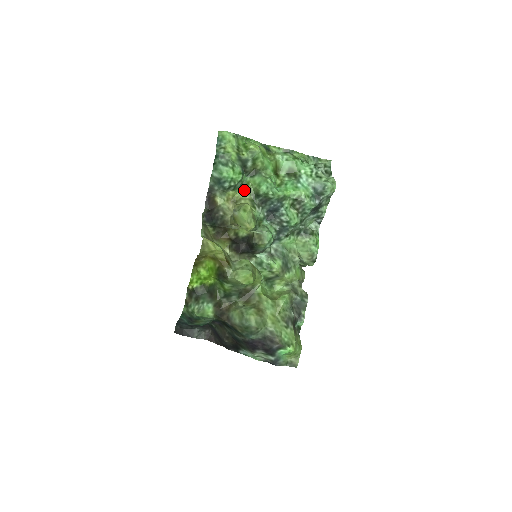
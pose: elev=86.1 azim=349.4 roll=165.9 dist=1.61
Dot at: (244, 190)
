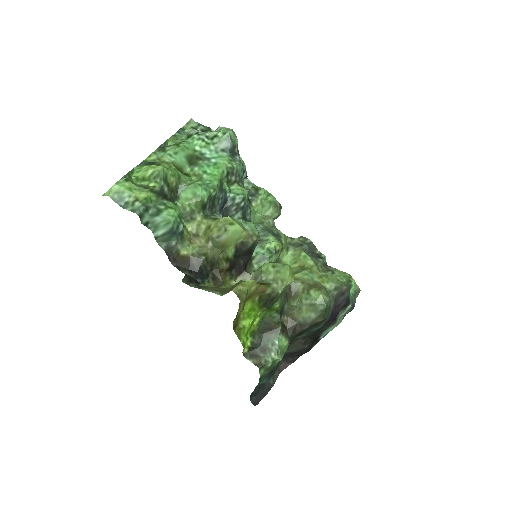
Dot at: (187, 218)
